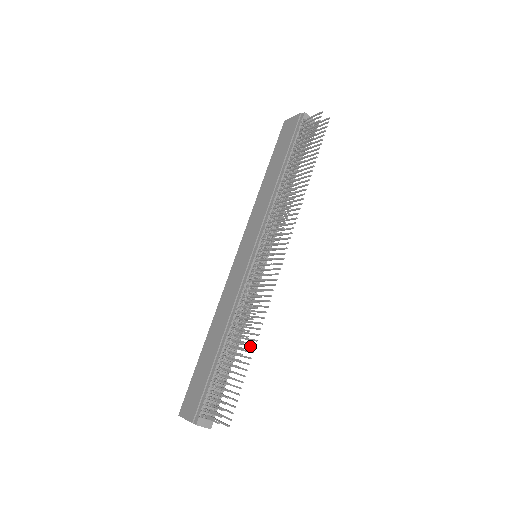
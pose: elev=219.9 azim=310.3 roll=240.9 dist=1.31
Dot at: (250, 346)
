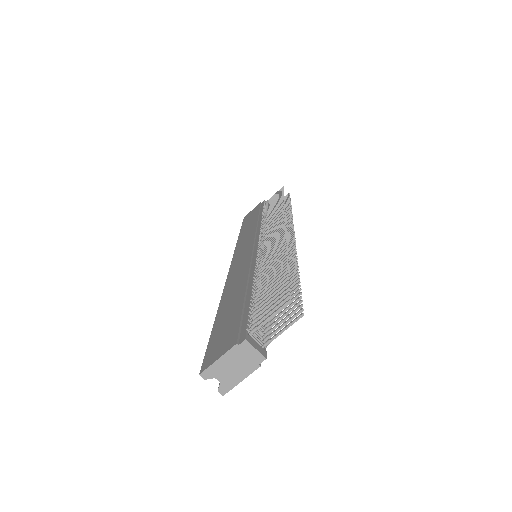
Dot at: (289, 274)
